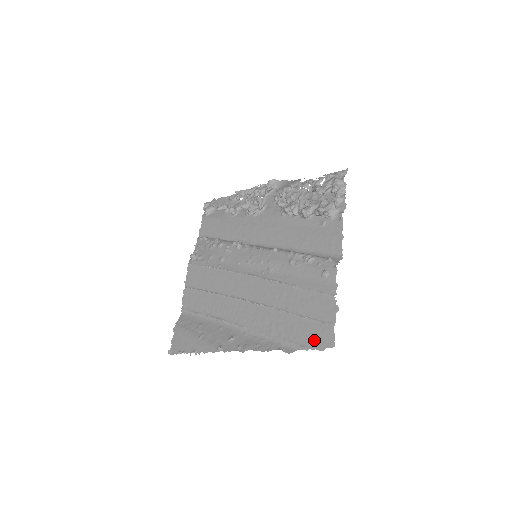
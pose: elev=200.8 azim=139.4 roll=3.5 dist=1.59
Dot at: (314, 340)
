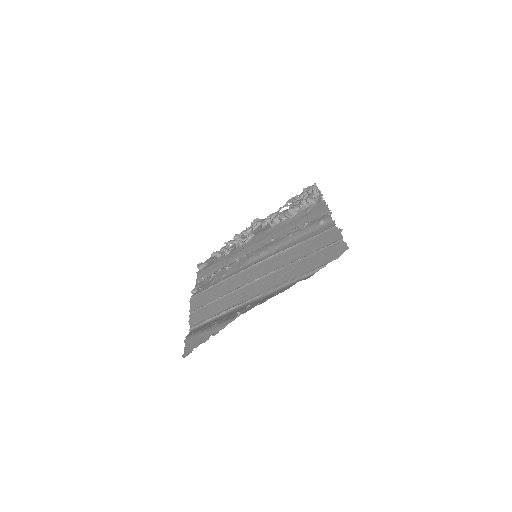
Dot at: (329, 257)
